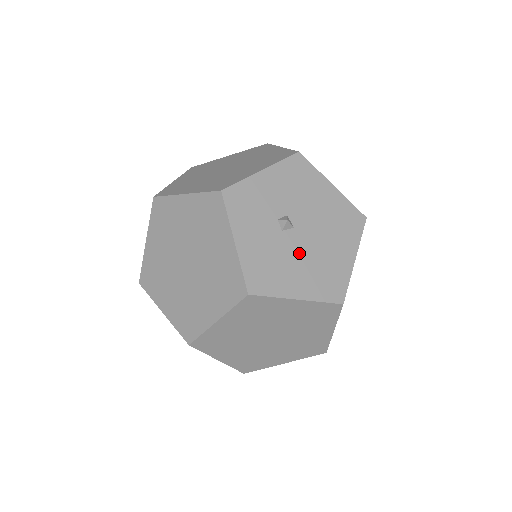
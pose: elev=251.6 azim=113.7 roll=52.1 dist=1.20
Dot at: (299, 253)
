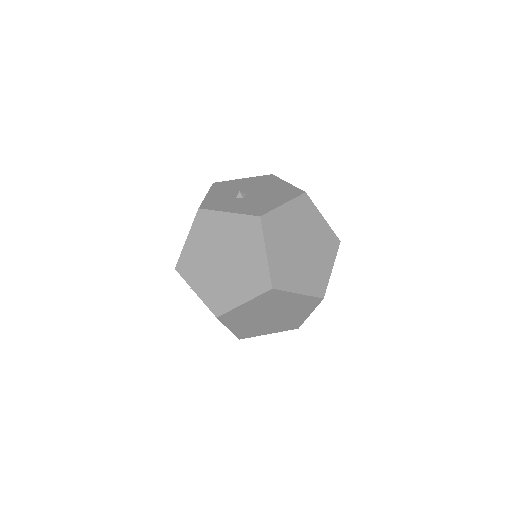
Dot at: (261, 197)
